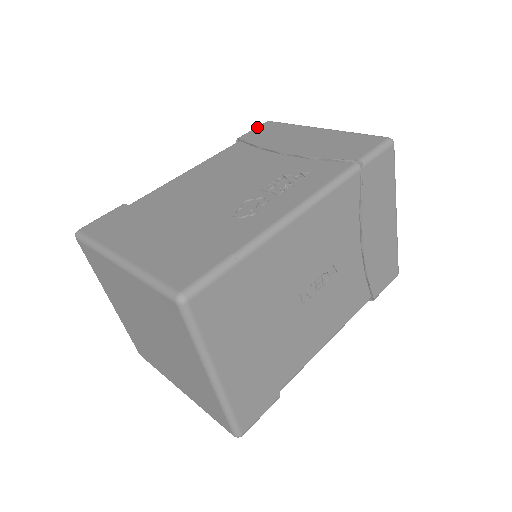
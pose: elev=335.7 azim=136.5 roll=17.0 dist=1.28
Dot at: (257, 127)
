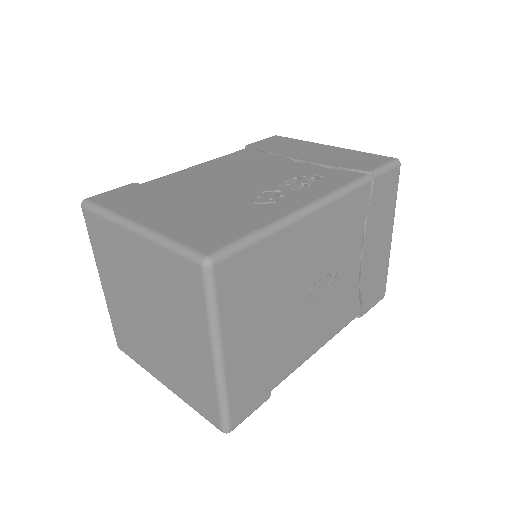
Dot at: occluded
